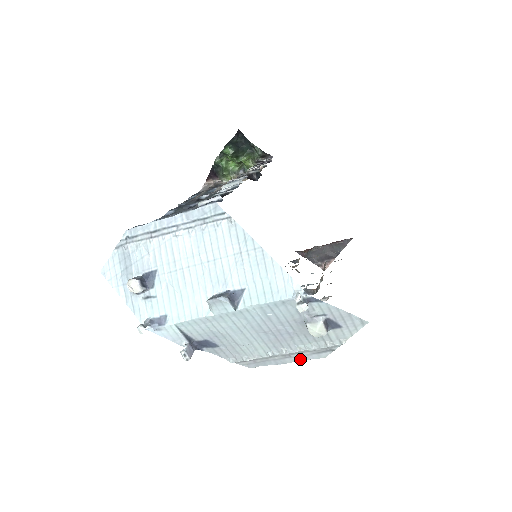
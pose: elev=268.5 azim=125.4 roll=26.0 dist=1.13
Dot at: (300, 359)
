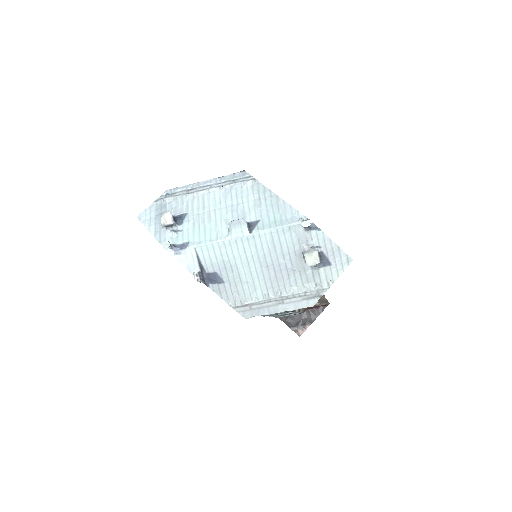
Dot at: (291, 307)
